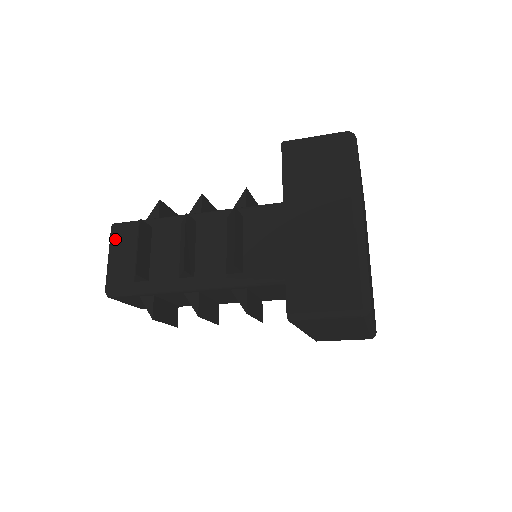
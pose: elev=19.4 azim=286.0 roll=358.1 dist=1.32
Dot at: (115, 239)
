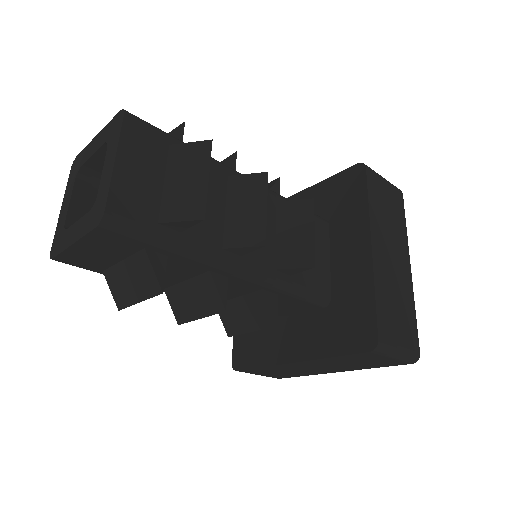
Dot at: (131, 137)
